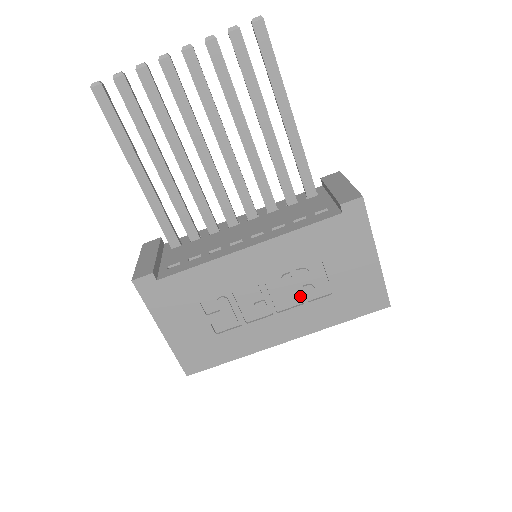
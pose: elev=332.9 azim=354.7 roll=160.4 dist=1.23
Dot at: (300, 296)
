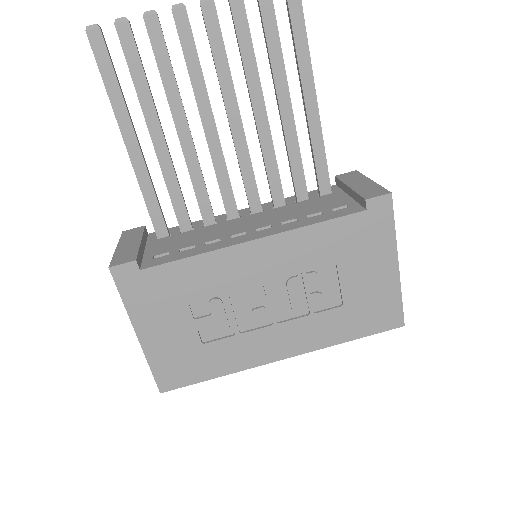
Dot at: (306, 305)
